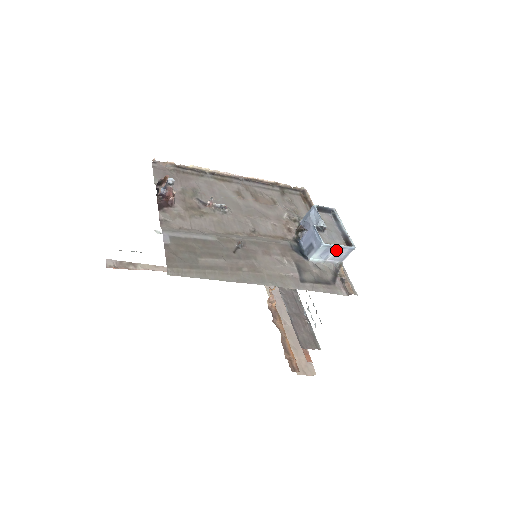
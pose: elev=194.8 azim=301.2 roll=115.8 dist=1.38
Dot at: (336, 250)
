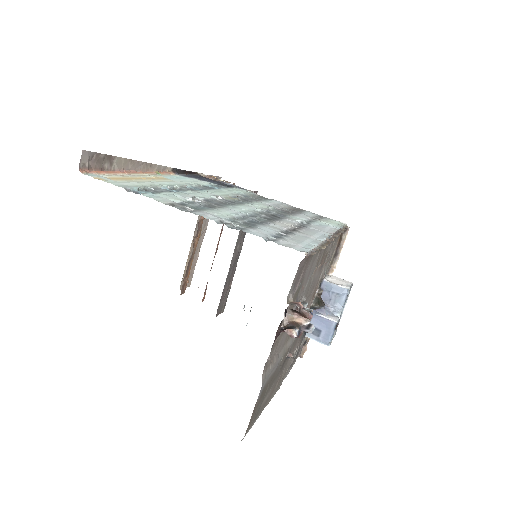
Dot at: occluded
